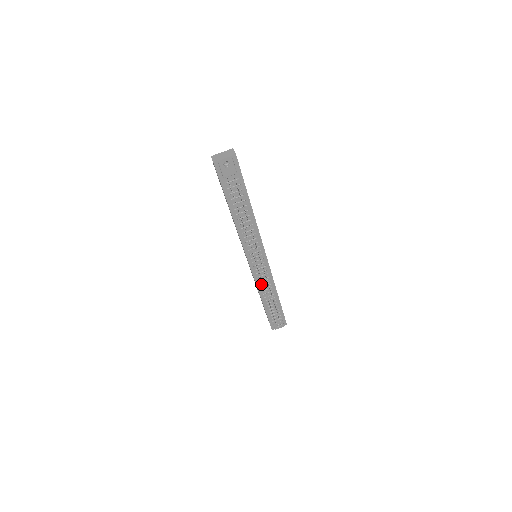
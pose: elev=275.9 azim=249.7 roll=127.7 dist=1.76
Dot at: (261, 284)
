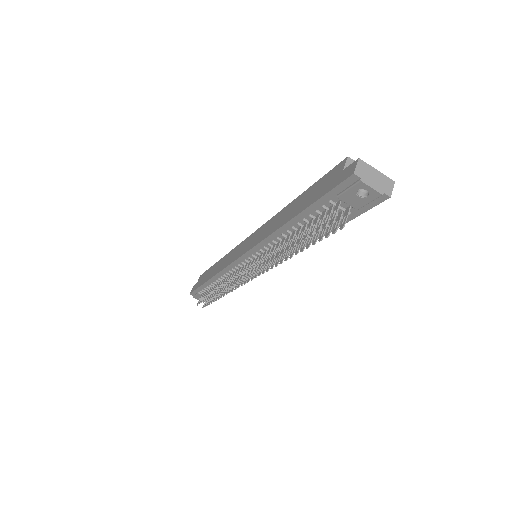
Dot at: (228, 273)
